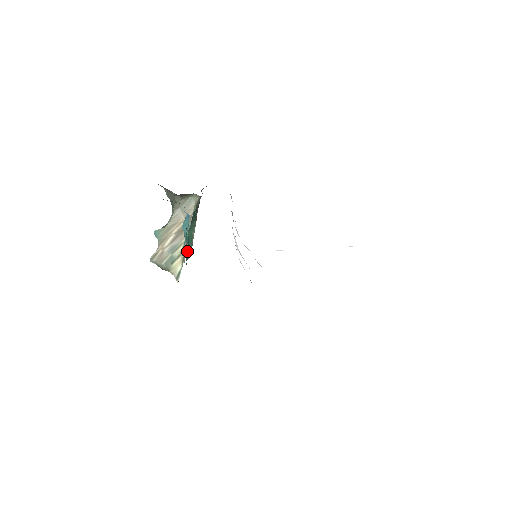
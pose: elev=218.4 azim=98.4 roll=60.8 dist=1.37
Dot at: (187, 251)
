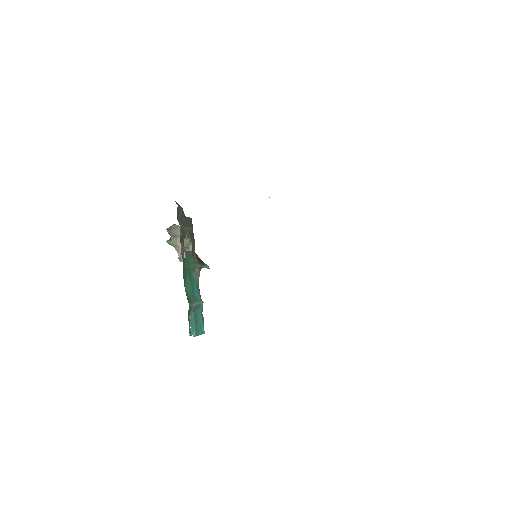
Dot at: (198, 331)
